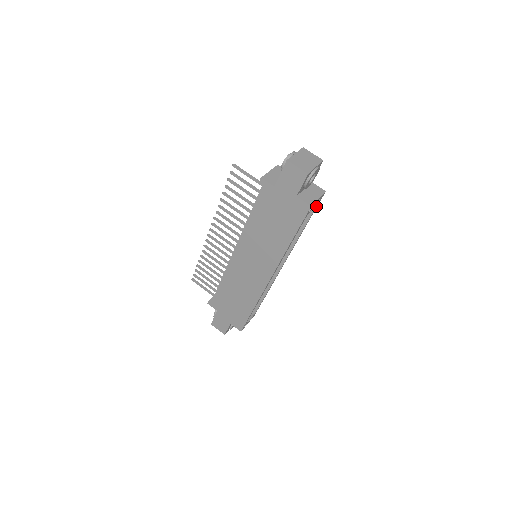
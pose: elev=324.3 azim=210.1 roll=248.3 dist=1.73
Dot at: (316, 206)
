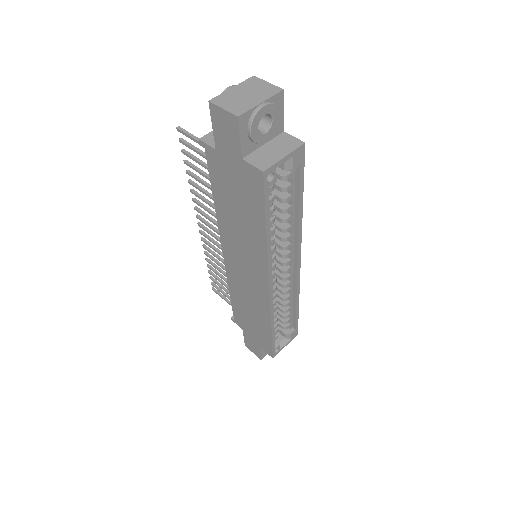
Dot at: (299, 170)
